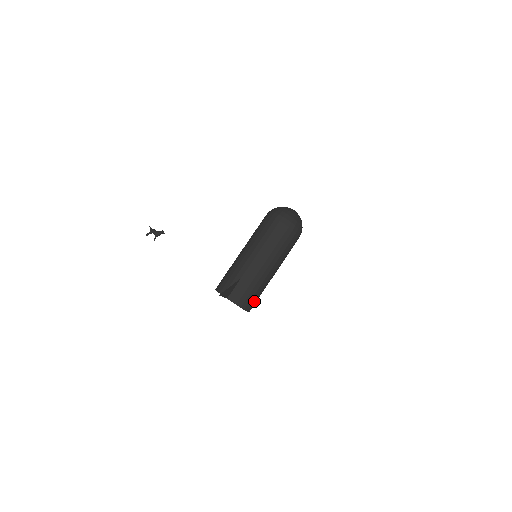
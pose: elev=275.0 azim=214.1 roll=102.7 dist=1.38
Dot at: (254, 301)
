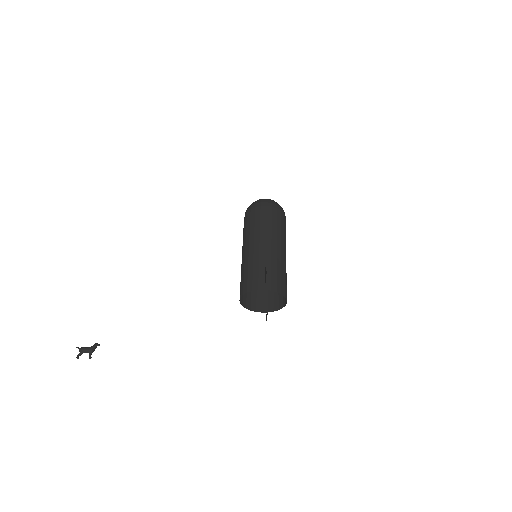
Dot at: (286, 288)
